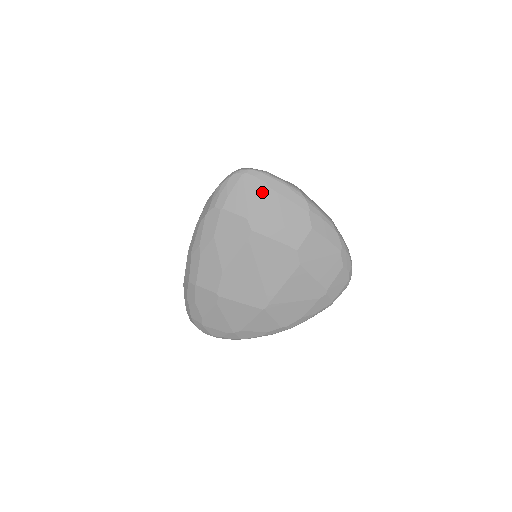
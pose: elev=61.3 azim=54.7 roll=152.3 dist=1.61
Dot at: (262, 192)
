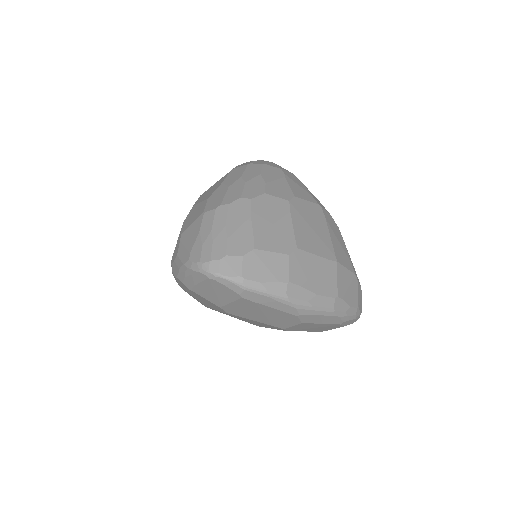
Dot at: (235, 299)
